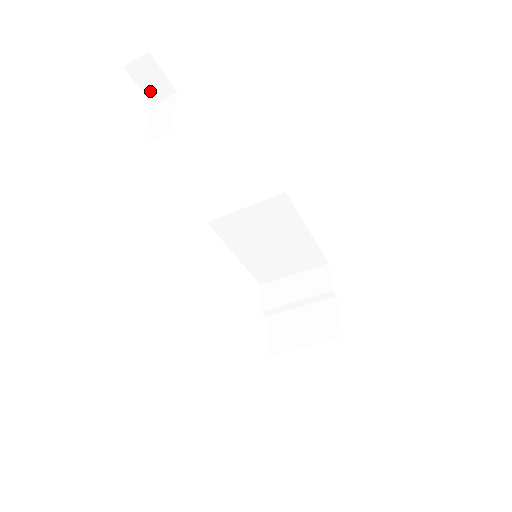
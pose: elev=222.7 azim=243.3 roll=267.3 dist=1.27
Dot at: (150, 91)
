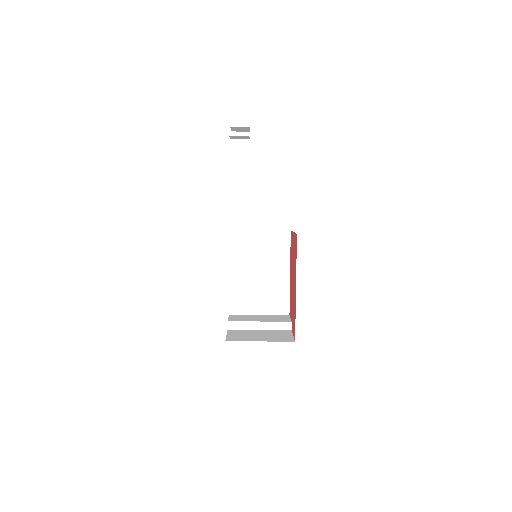
Dot at: (236, 152)
